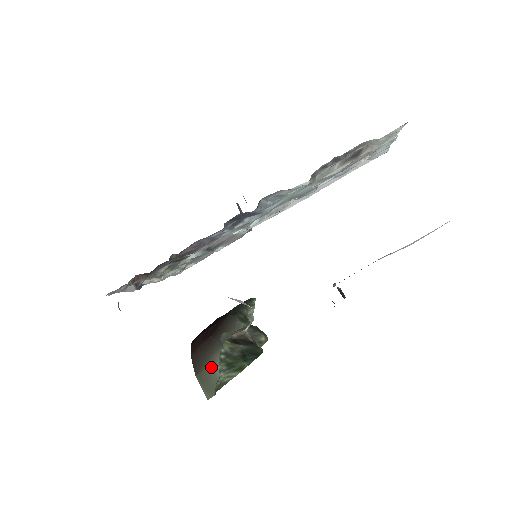
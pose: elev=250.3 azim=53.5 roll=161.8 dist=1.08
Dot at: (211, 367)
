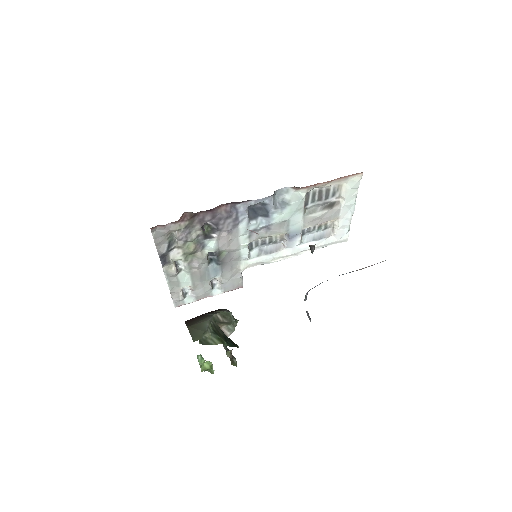
Dot at: (202, 323)
